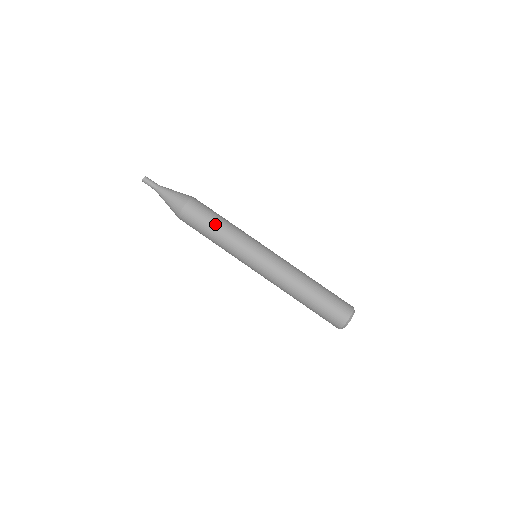
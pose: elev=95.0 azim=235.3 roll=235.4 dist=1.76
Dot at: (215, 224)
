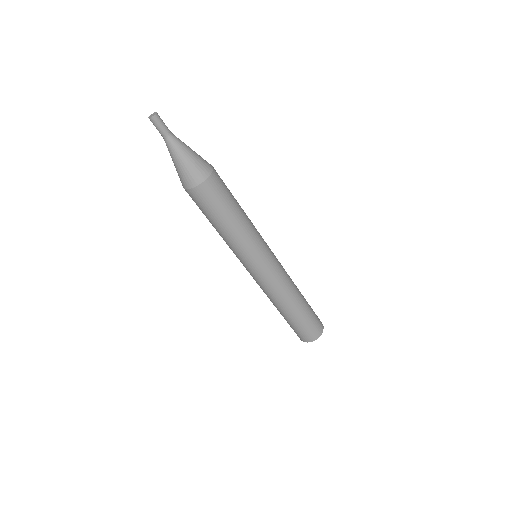
Dot at: (230, 218)
